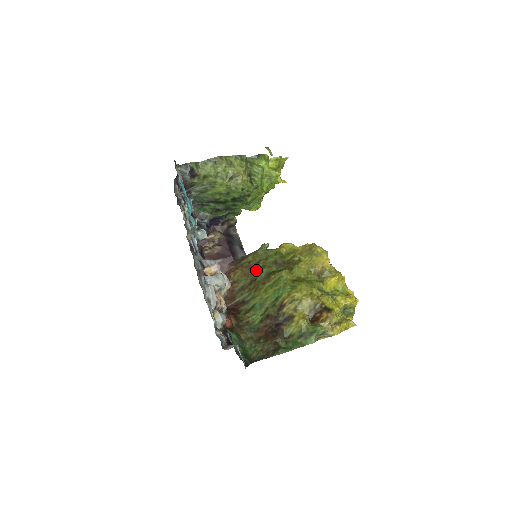
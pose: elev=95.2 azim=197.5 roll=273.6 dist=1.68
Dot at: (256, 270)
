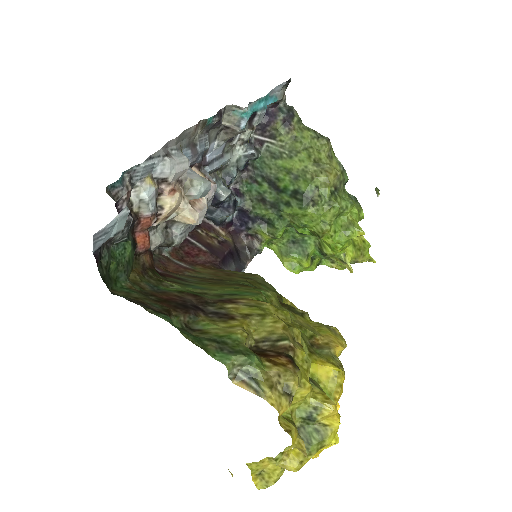
Dot at: (235, 278)
